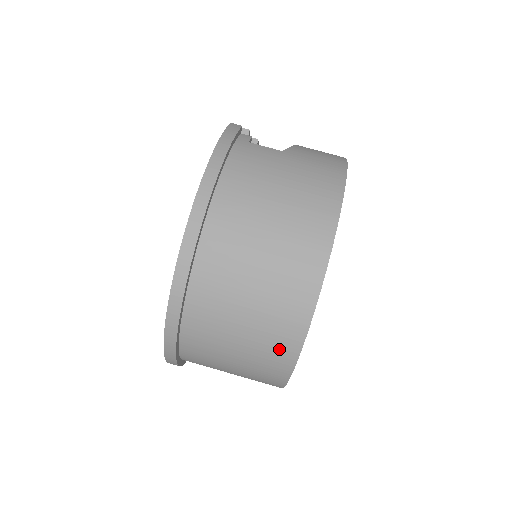
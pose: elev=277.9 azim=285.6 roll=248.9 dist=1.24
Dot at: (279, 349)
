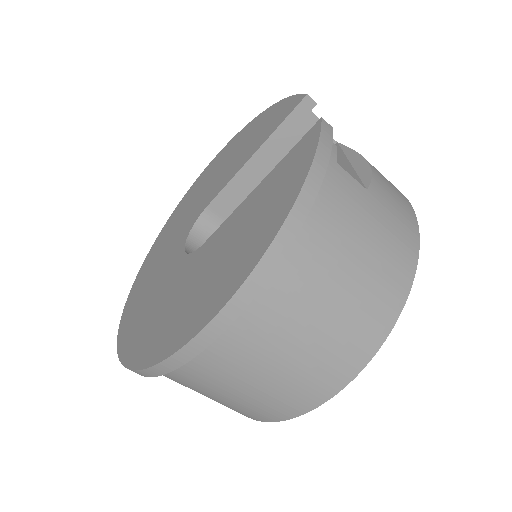
Dot at: (270, 411)
